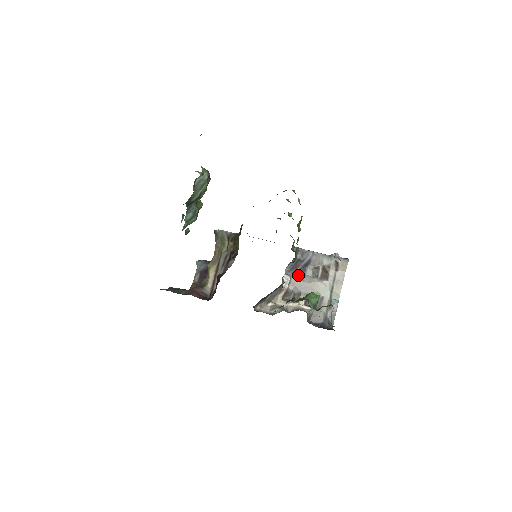
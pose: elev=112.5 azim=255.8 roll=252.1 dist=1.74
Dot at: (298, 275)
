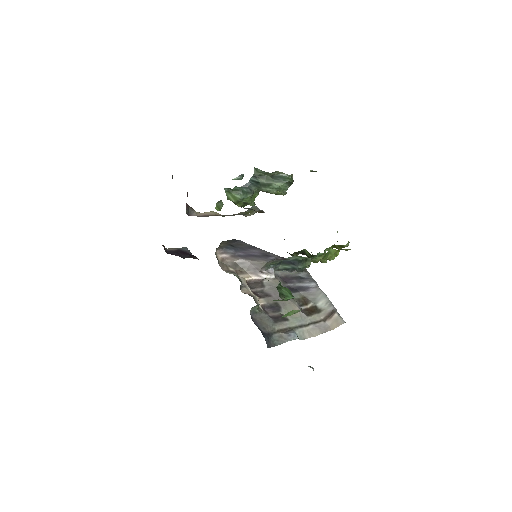
Dot at: (283, 286)
